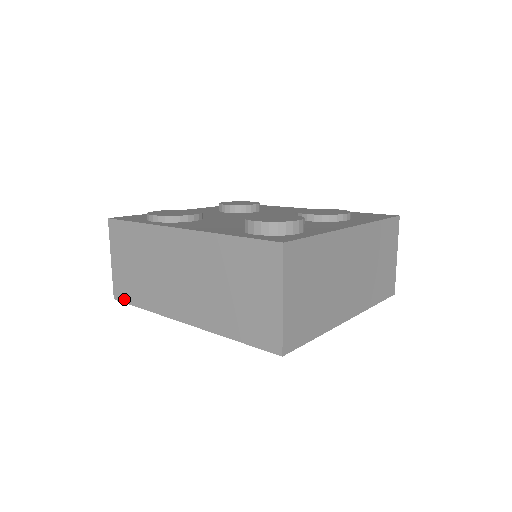
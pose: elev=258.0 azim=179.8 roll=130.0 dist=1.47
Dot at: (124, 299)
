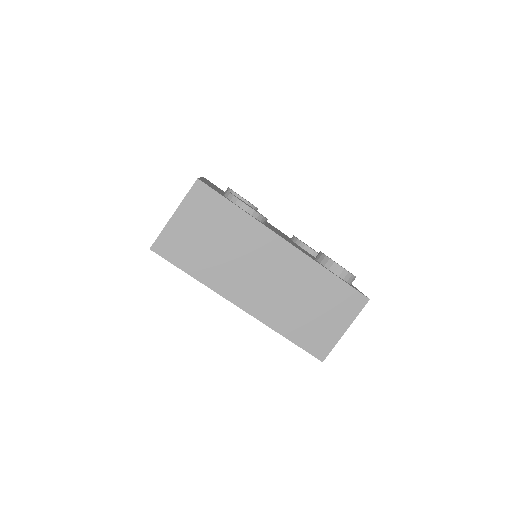
Dot at: (168, 256)
